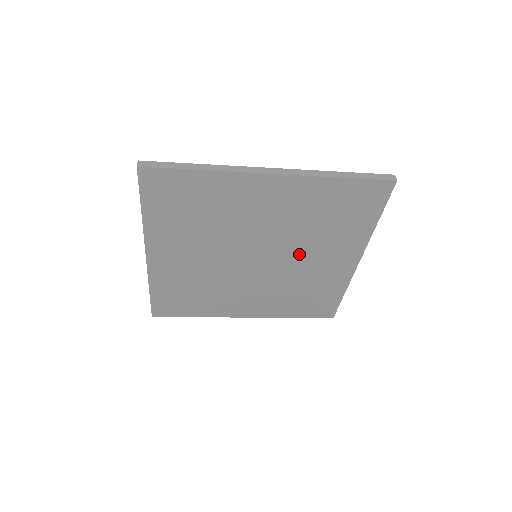
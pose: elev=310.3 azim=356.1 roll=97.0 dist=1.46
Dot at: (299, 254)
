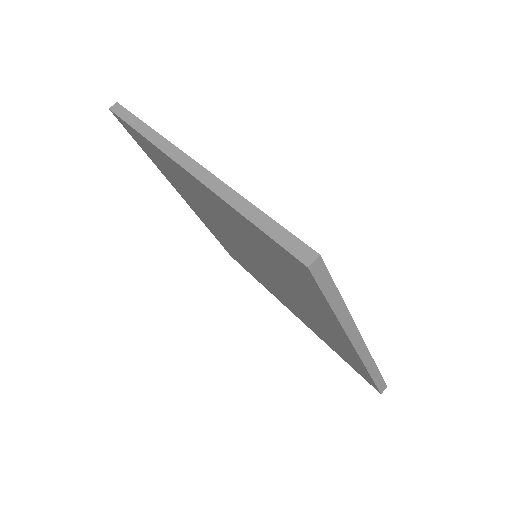
Dot at: (278, 290)
